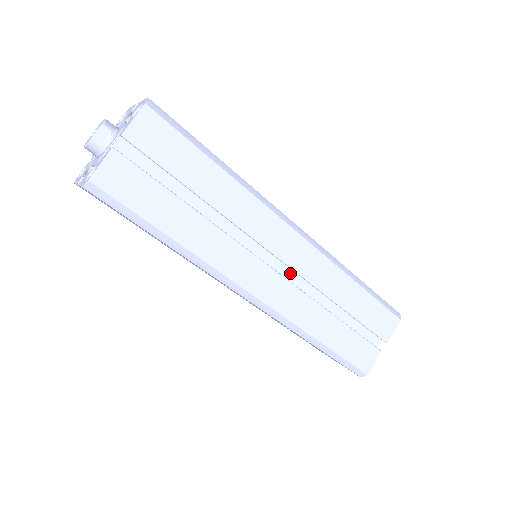
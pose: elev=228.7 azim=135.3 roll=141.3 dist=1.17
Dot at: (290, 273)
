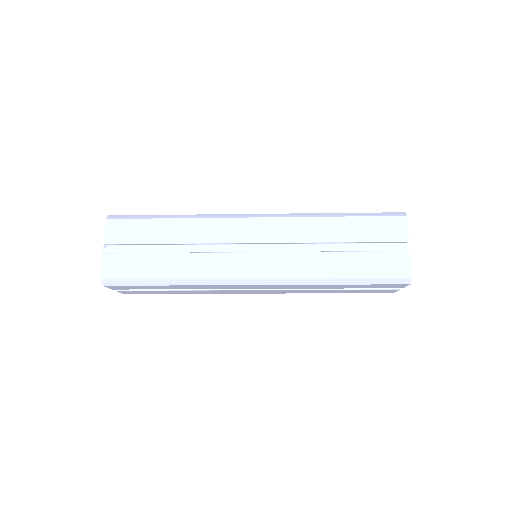
Dot at: (274, 247)
